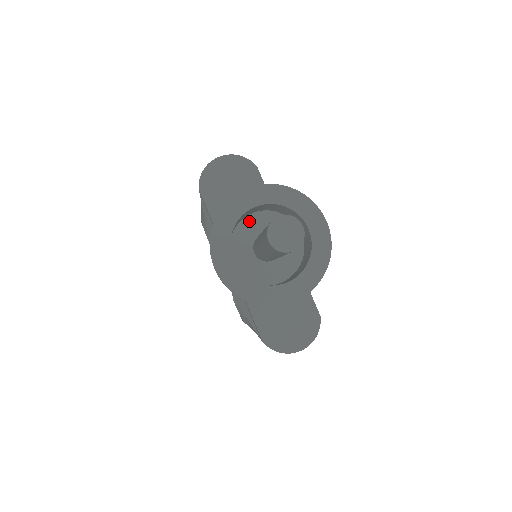
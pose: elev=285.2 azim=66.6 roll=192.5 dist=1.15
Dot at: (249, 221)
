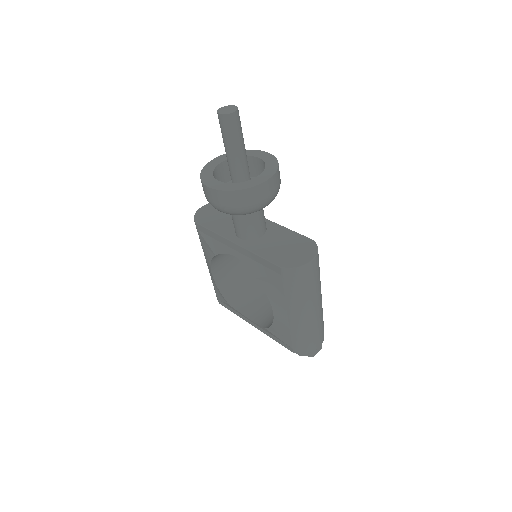
Dot at: occluded
